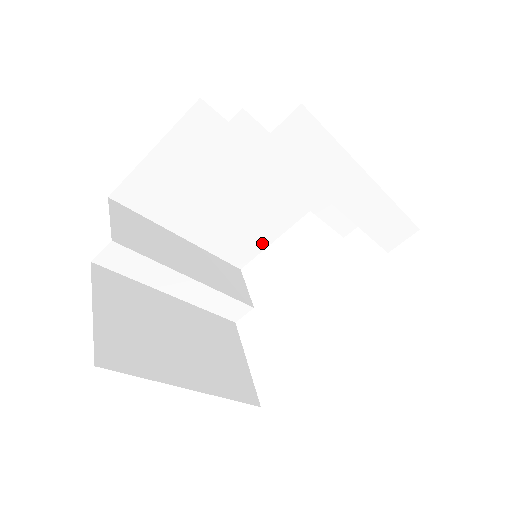
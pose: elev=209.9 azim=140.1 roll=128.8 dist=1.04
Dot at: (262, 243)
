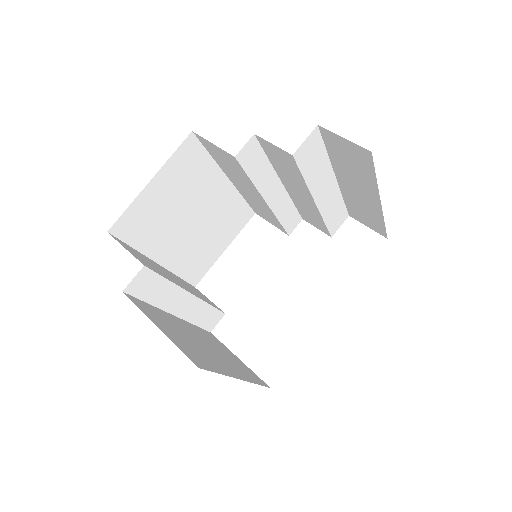
Dot at: (213, 258)
